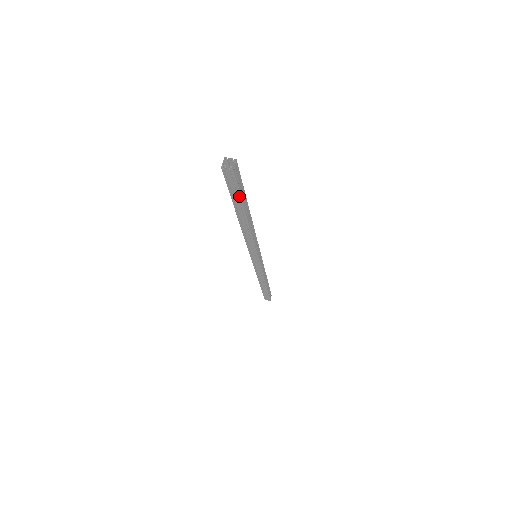
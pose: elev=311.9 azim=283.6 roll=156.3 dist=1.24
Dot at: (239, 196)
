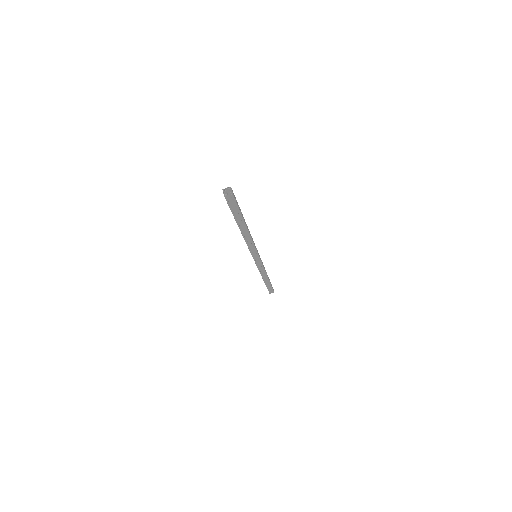
Dot at: (239, 211)
